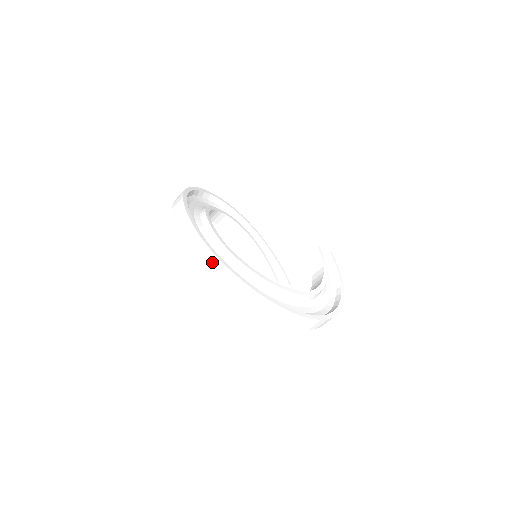
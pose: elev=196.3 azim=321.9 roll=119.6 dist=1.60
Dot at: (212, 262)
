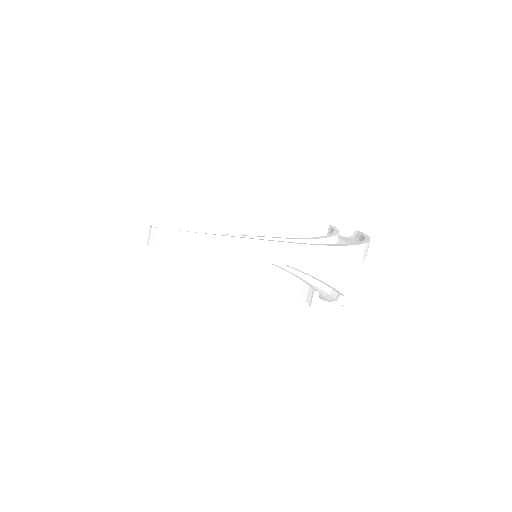
Dot at: (158, 236)
